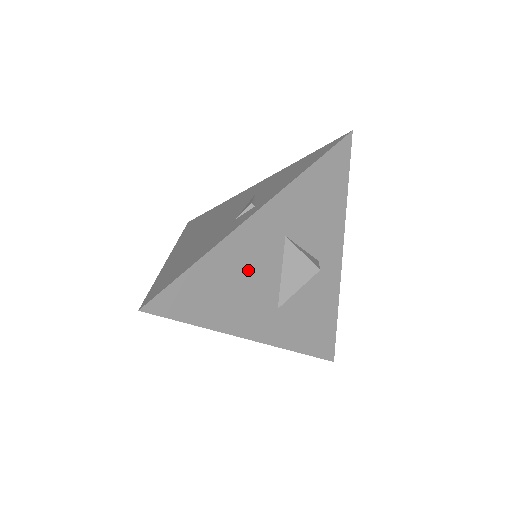
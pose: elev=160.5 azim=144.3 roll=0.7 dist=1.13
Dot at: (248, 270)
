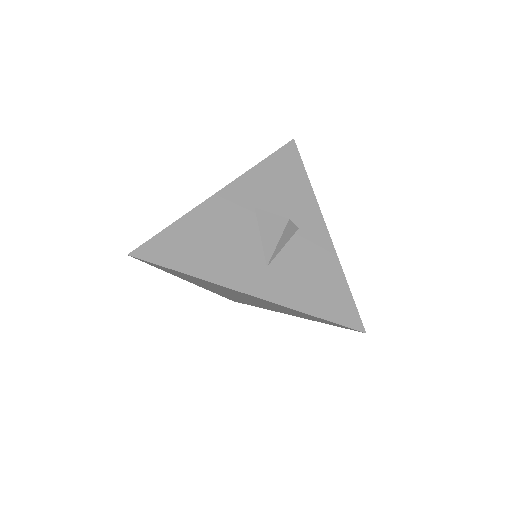
Dot at: (224, 232)
